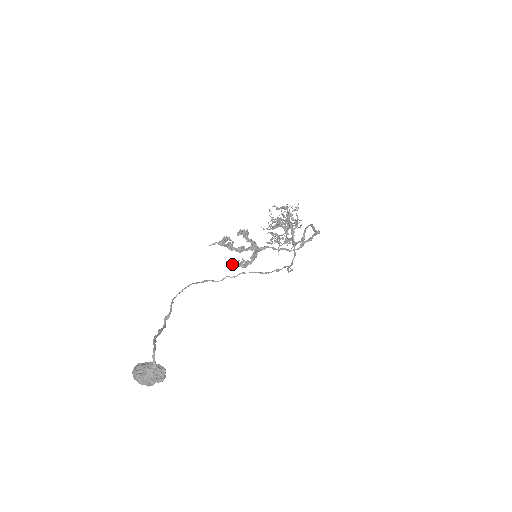
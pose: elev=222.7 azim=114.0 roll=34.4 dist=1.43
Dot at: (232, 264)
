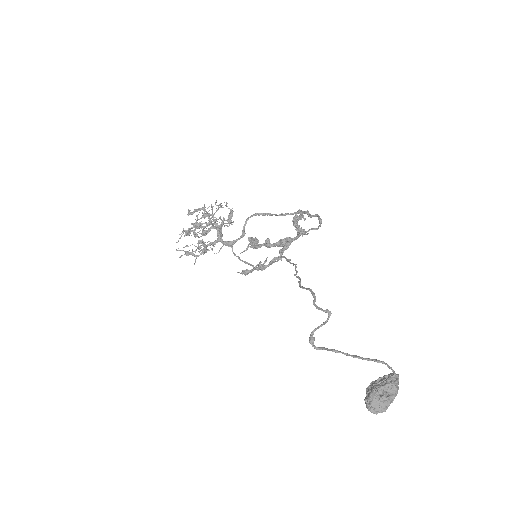
Dot at: (249, 271)
